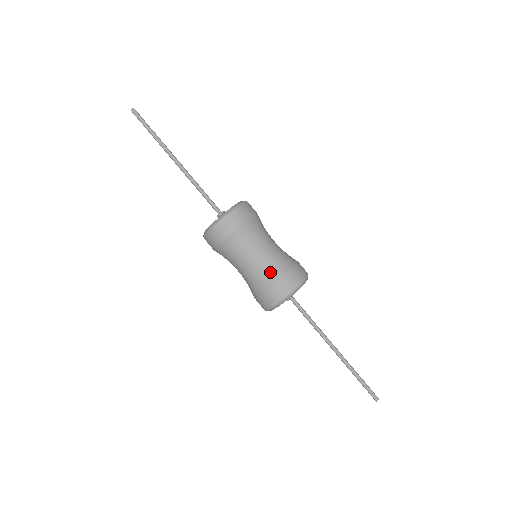
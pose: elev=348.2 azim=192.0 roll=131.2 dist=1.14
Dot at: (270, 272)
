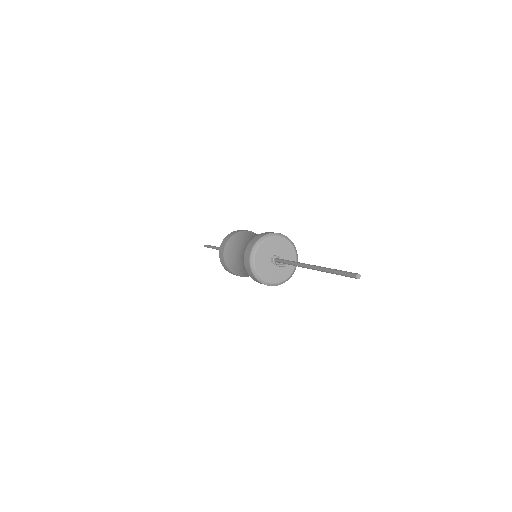
Dot at: (244, 247)
